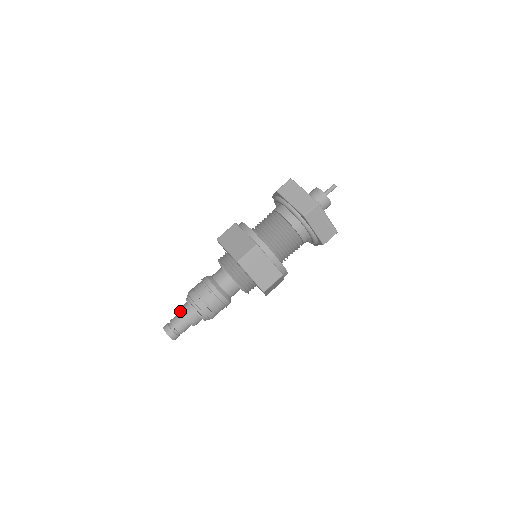
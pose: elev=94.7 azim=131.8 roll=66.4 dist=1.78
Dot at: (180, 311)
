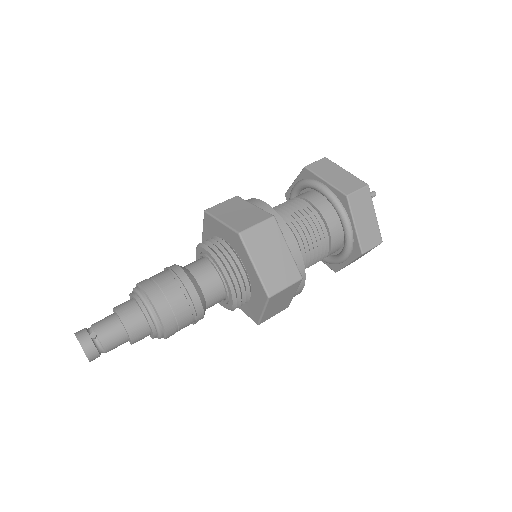
Dot at: (115, 308)
